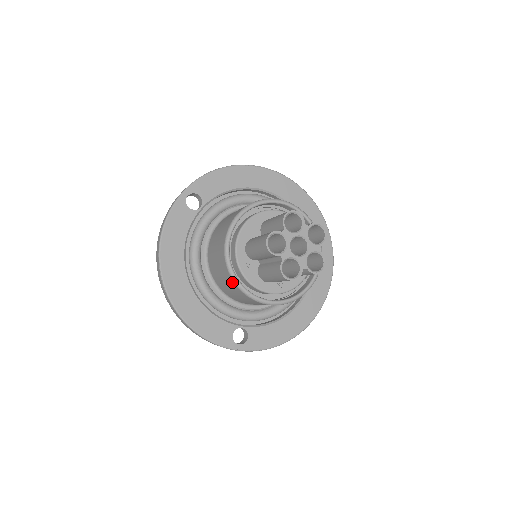
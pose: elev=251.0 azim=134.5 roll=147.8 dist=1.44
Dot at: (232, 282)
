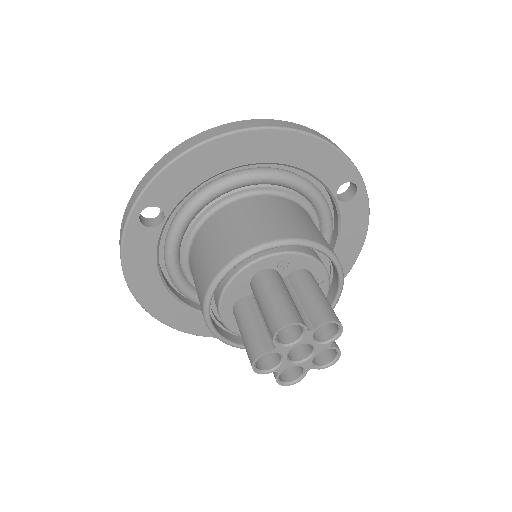
Dot at: occluded
